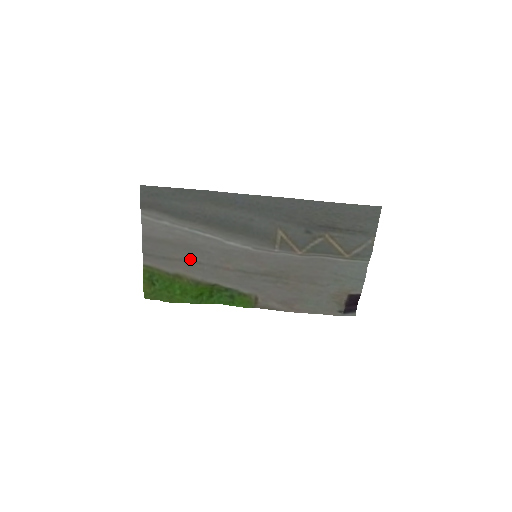
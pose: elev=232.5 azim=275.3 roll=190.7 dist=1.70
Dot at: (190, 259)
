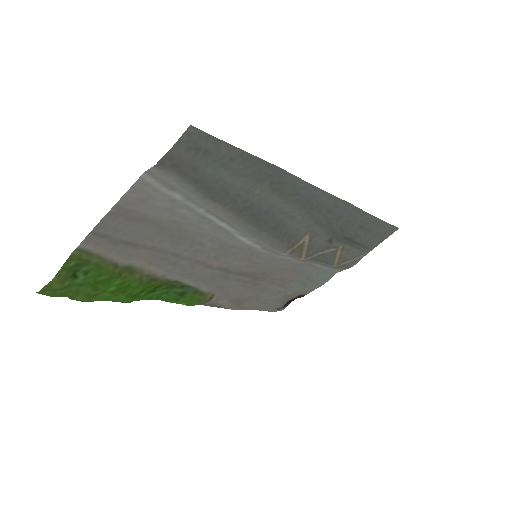
Dot at: (167, 249)
